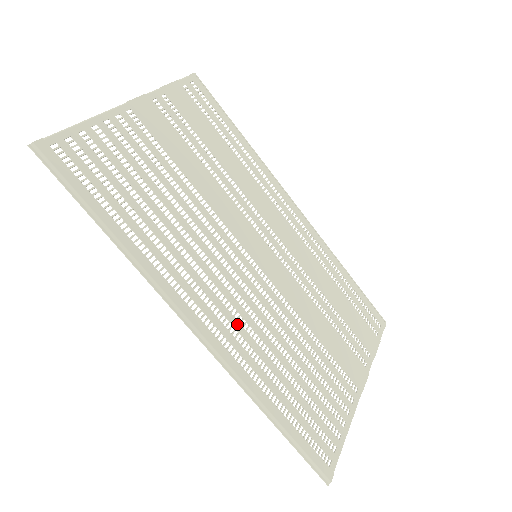
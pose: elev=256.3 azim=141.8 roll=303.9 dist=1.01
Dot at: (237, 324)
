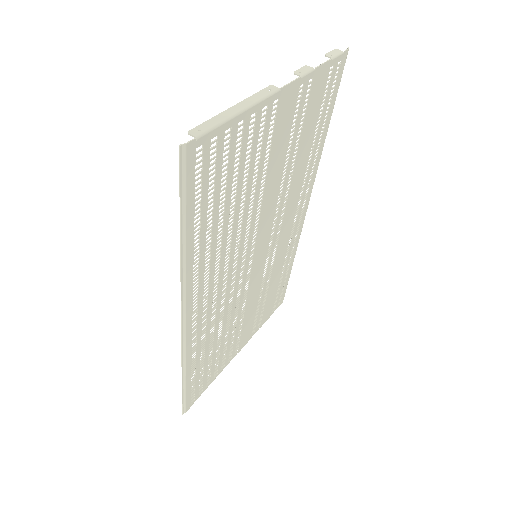
Dot at: (210, 316)
